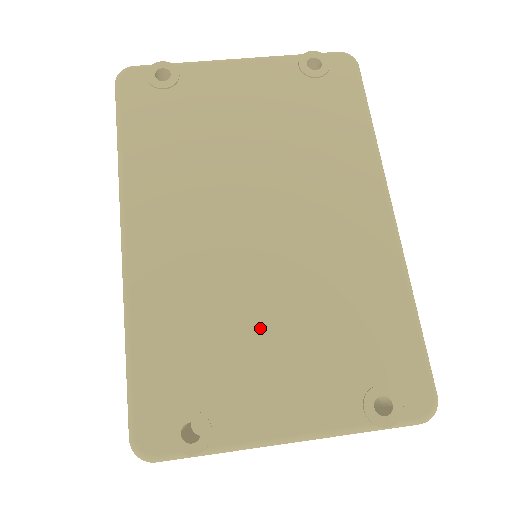
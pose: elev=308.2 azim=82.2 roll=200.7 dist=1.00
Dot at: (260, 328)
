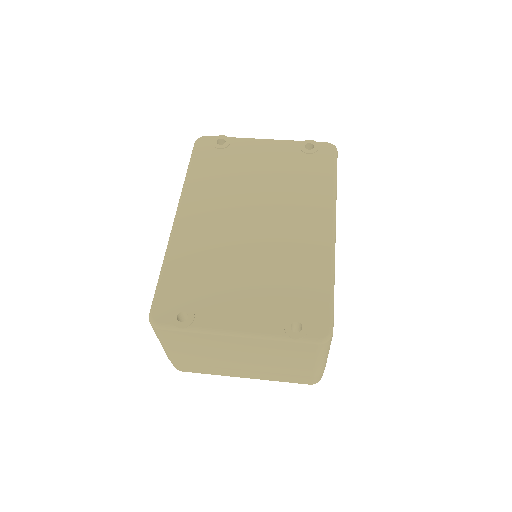
Dot at: (237, 274)
